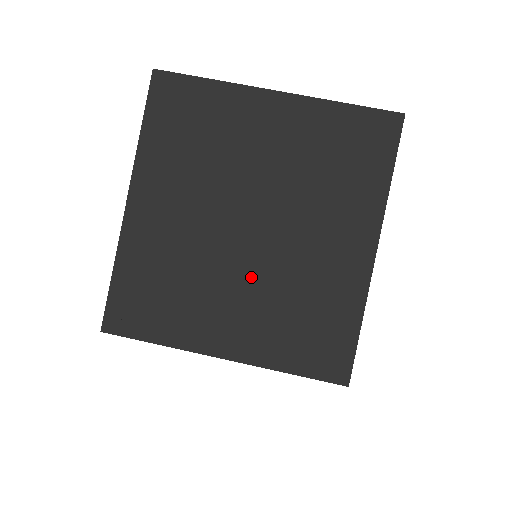
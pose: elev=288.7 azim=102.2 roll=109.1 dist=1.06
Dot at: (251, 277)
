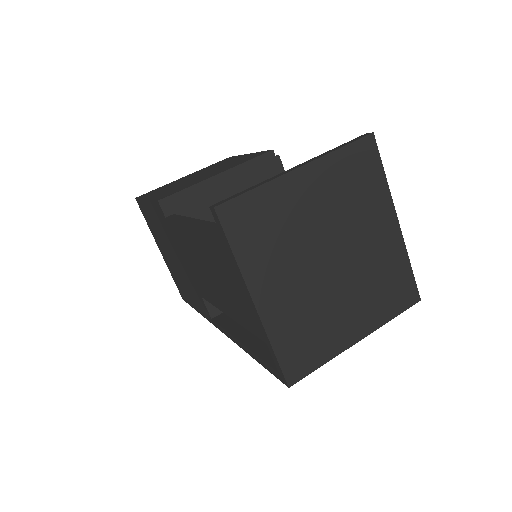
Dot at: (348, 287)
